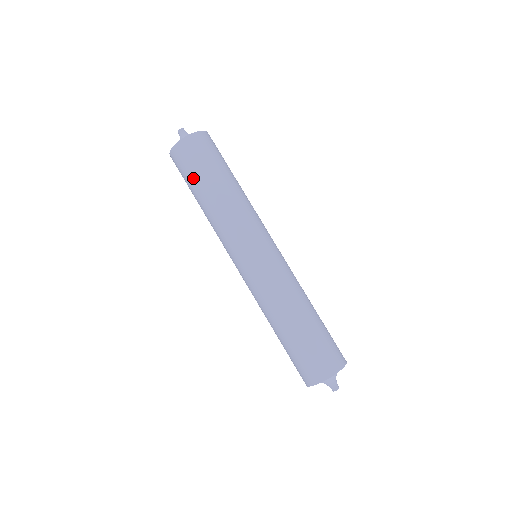
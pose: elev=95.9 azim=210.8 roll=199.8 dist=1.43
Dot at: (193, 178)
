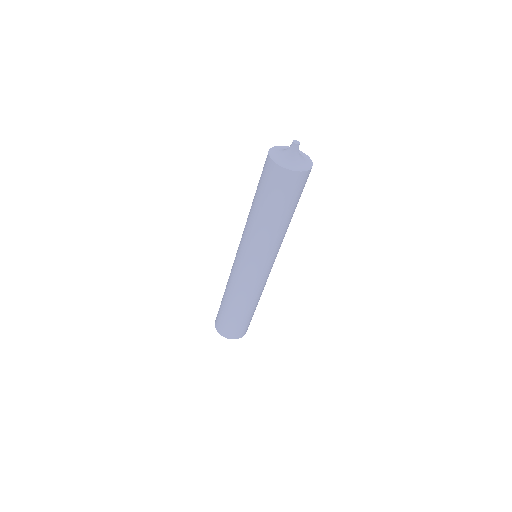
Dot at: (260, 190)
